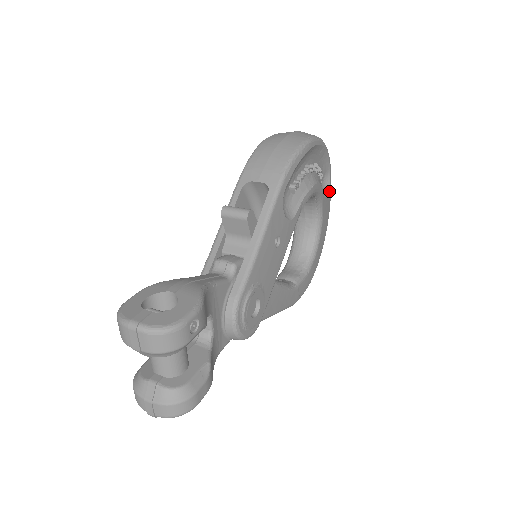
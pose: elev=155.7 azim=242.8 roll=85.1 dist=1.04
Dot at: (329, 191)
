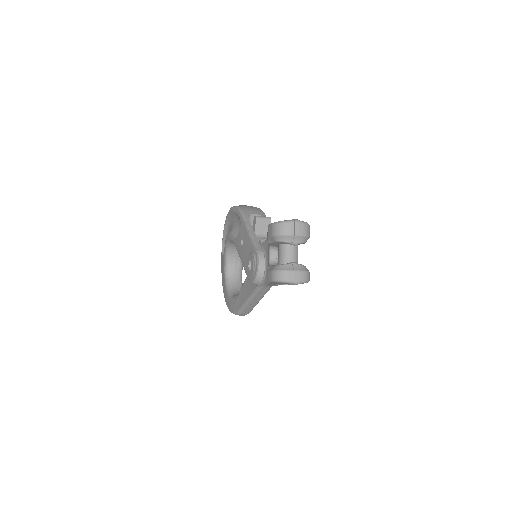
Dot at: occluded
